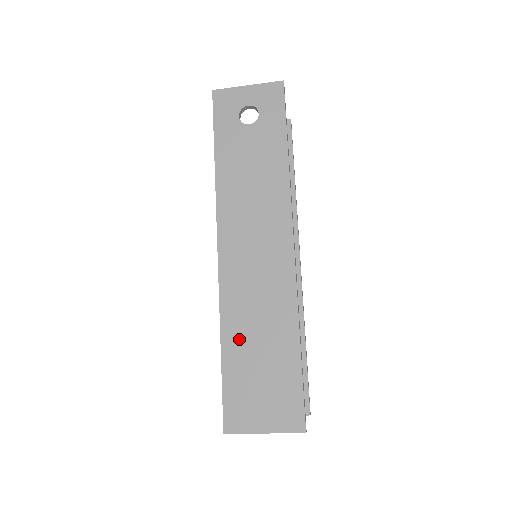
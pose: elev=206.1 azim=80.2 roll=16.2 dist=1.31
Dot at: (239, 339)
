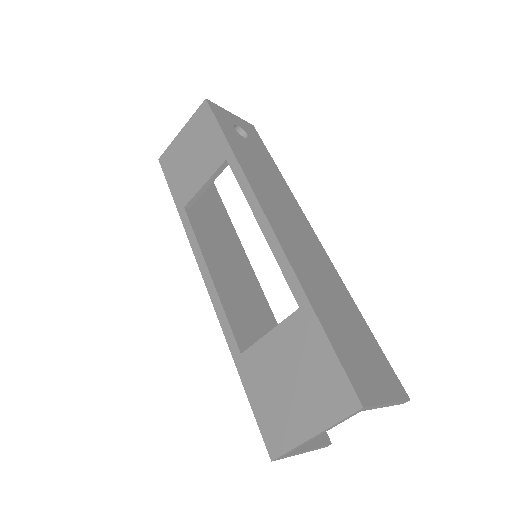
Dot at: (323, 303)
